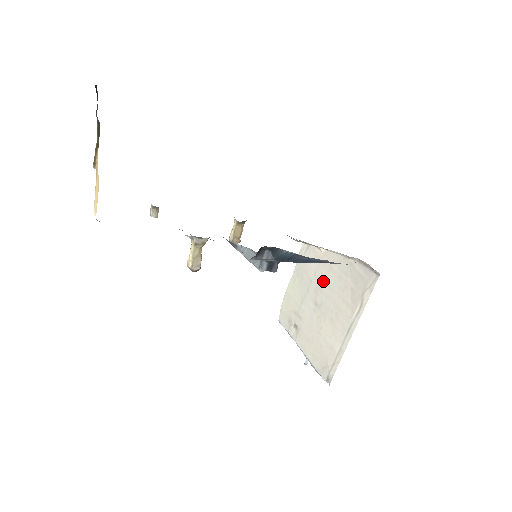
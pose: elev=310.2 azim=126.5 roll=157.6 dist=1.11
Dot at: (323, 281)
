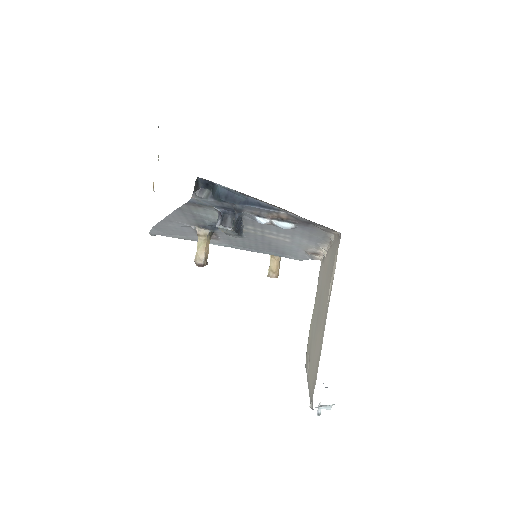
Dot at: (322, 286)
